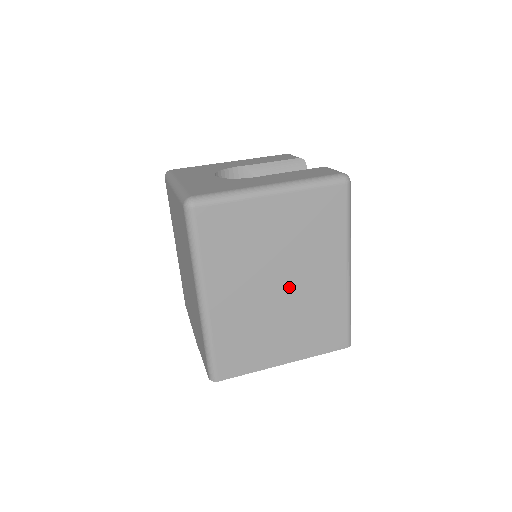
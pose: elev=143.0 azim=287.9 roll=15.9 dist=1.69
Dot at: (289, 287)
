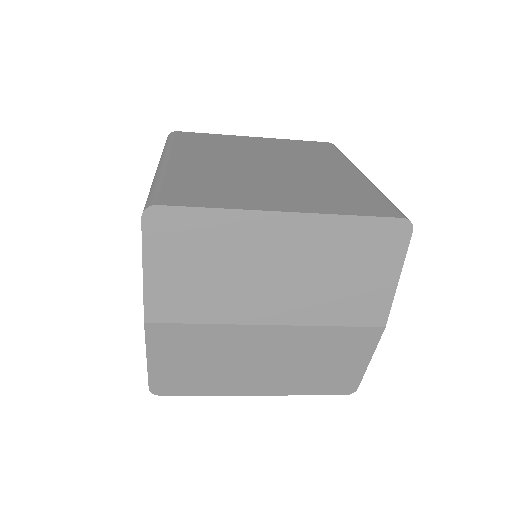
Dot at: (279, 168)
